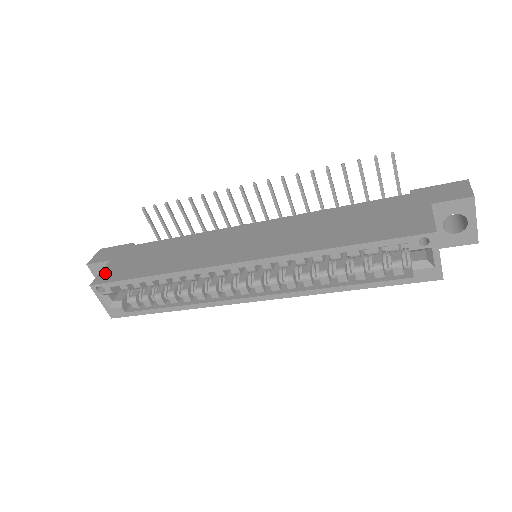
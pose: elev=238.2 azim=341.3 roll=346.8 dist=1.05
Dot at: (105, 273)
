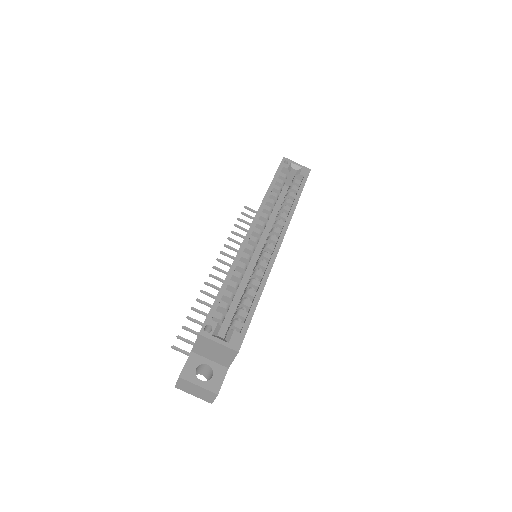
Dot at: occluded
